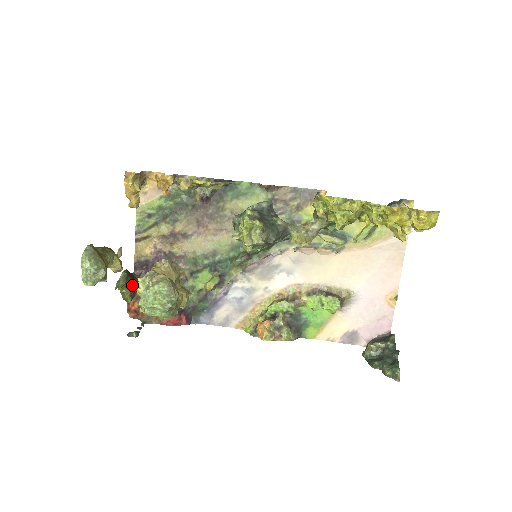
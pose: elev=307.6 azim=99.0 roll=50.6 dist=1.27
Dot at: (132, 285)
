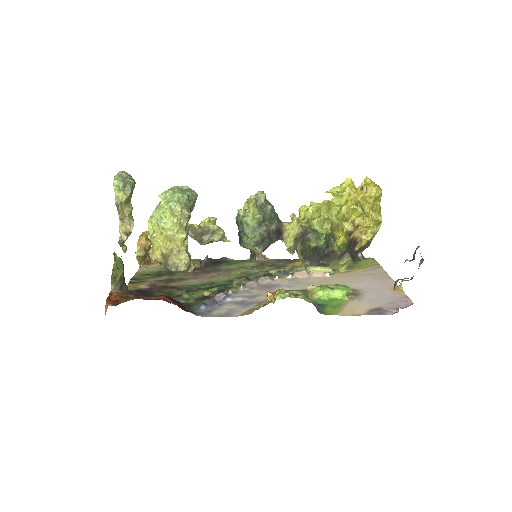
Dot at: (124, 277)
